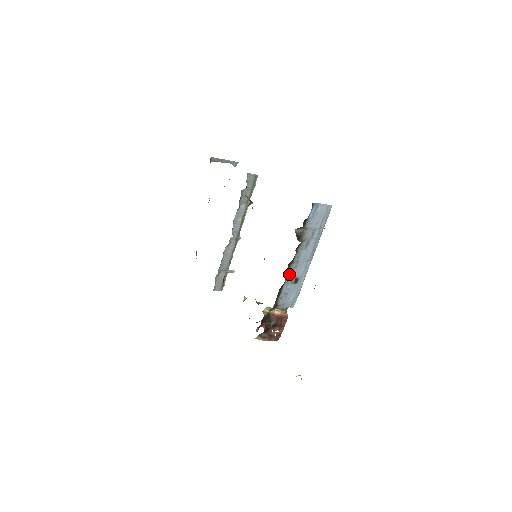
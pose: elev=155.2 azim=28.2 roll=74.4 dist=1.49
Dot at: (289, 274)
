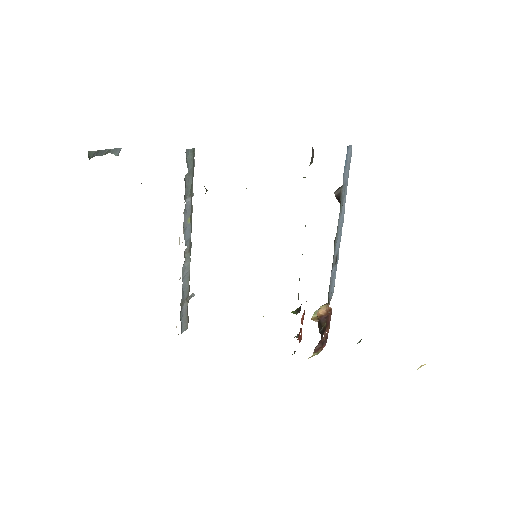
Dot at: (333, 255)
